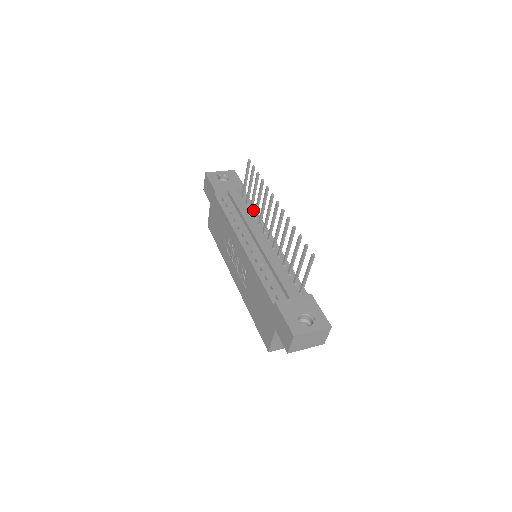
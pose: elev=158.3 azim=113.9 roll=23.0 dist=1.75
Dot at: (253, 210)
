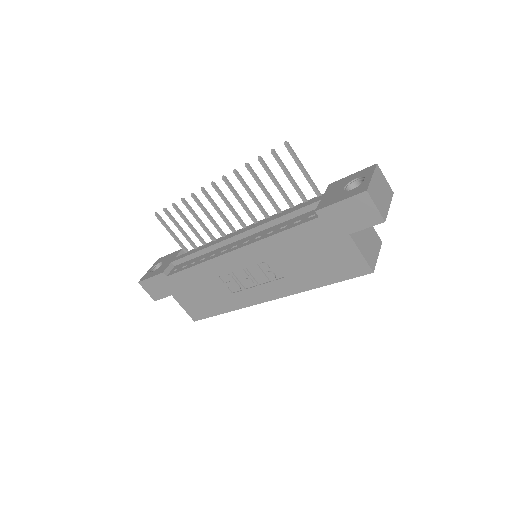
Dot at: occluded
